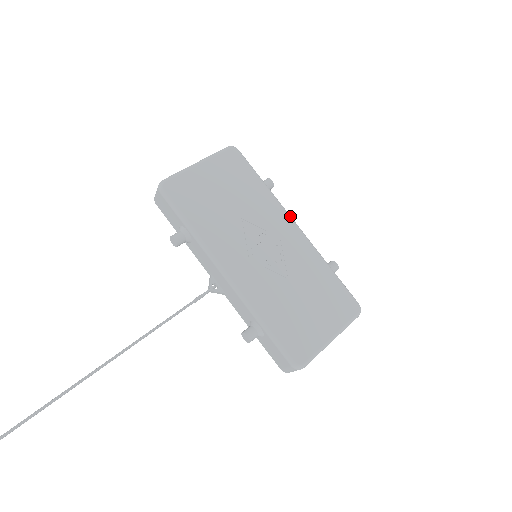
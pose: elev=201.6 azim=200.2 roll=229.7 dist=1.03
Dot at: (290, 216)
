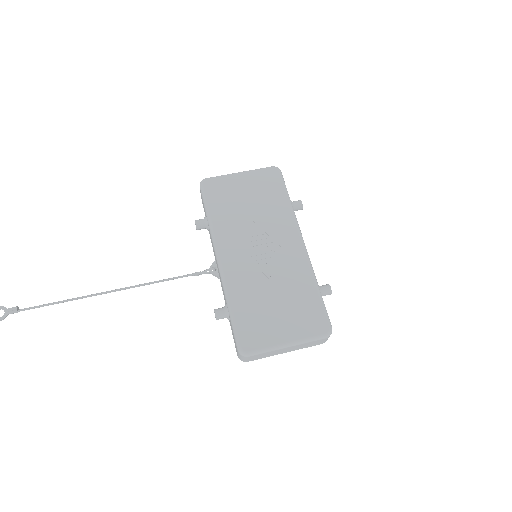
Dot at: (300, 233)
